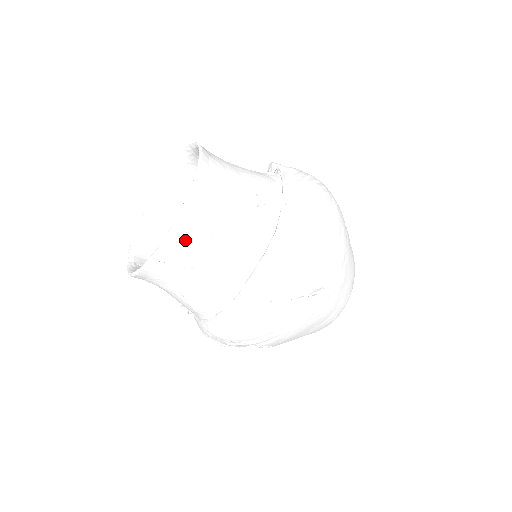
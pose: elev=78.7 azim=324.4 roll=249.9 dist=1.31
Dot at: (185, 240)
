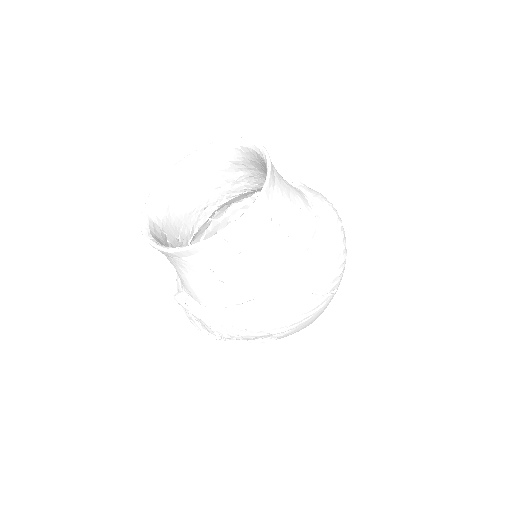
Dot at: (254, 223)
